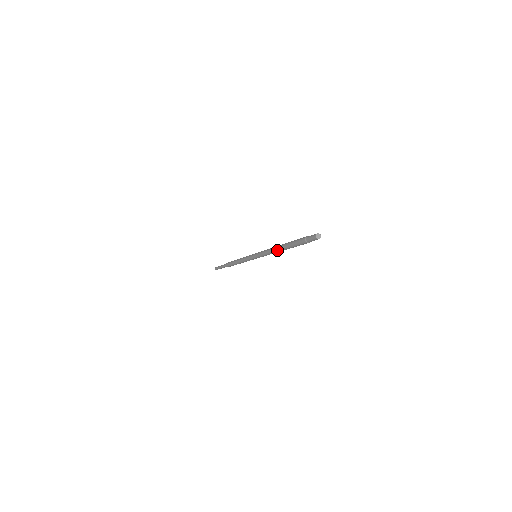
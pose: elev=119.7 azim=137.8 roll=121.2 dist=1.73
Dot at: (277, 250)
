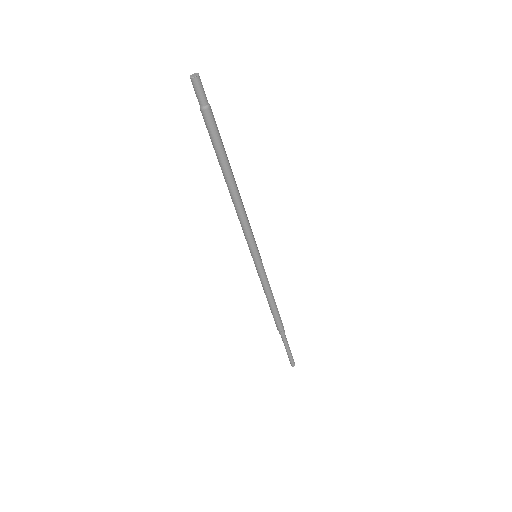
Dot at: (229, 192)
